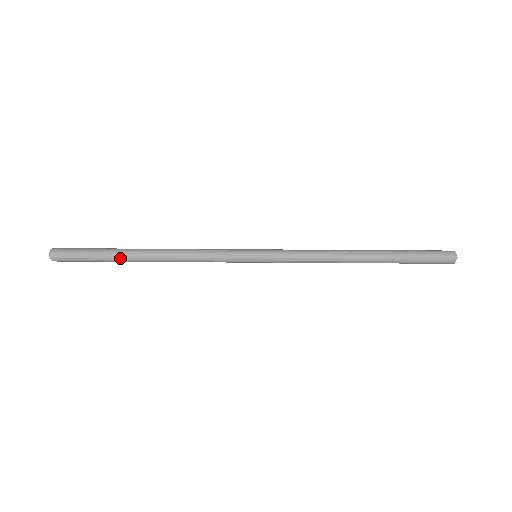
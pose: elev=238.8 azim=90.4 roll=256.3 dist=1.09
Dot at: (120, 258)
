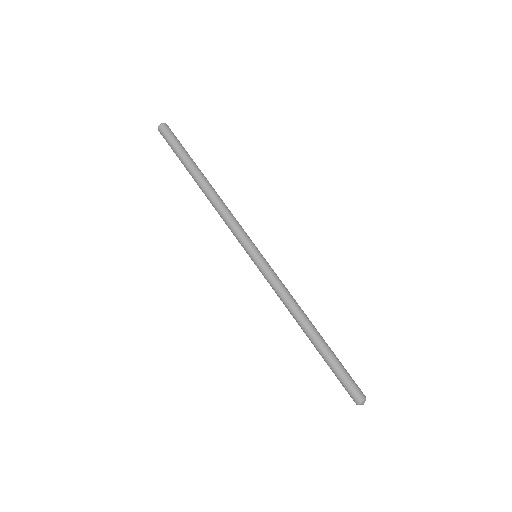
Dot at: (192, 166)
